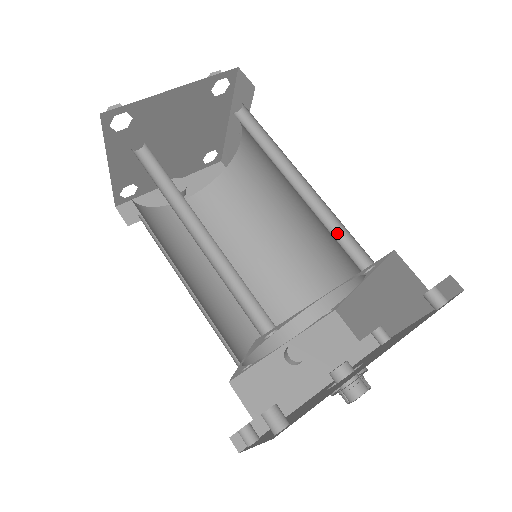
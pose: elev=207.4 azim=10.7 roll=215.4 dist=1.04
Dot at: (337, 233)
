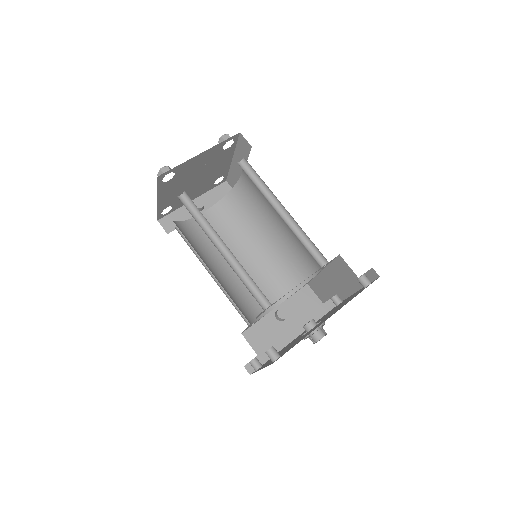
Dot at: (306, 243)
